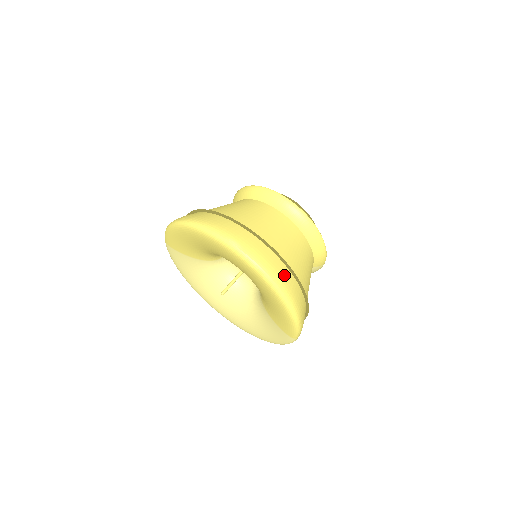
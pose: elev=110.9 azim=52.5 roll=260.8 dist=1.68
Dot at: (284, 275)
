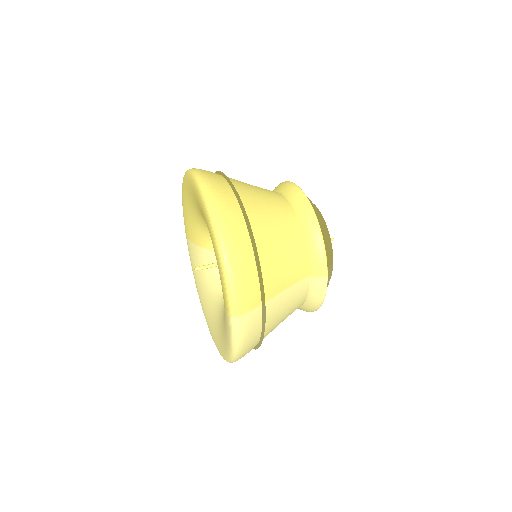
Dot at: (230, 209)
